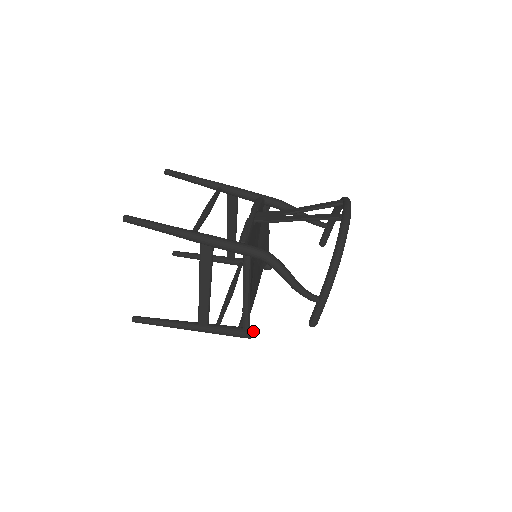
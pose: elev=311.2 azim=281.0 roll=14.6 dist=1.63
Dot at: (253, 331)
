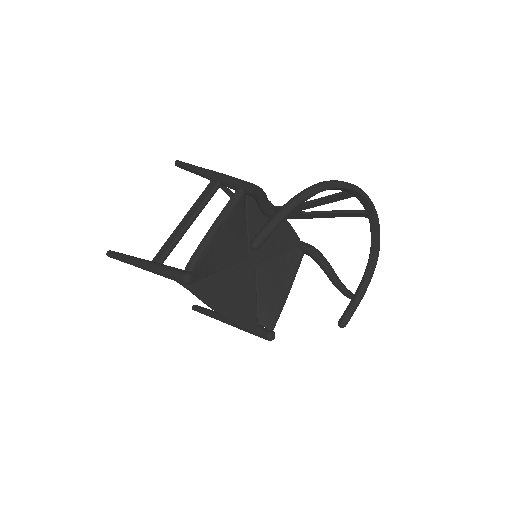
Dot at: (193, 275)
